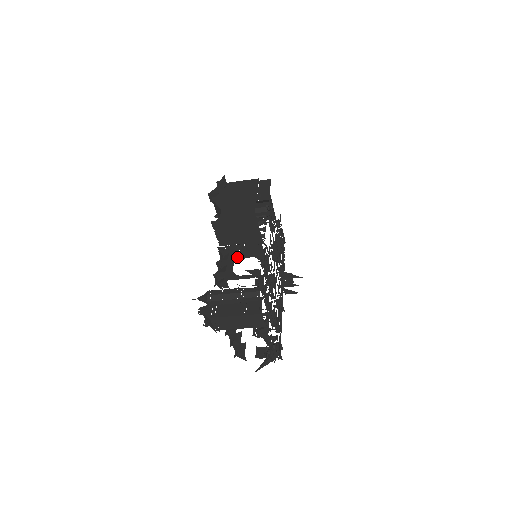
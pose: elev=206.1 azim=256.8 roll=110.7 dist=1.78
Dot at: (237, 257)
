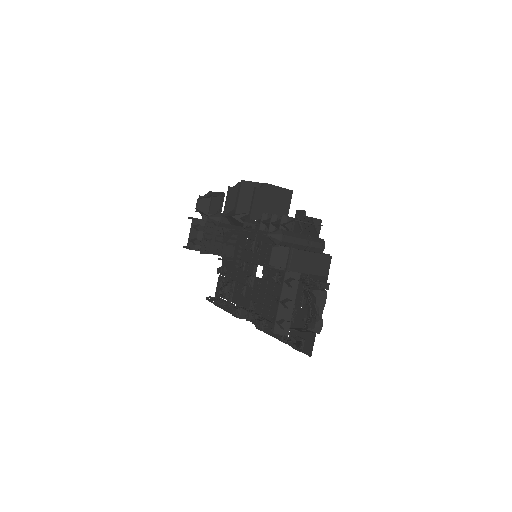
Dot at: occluded
